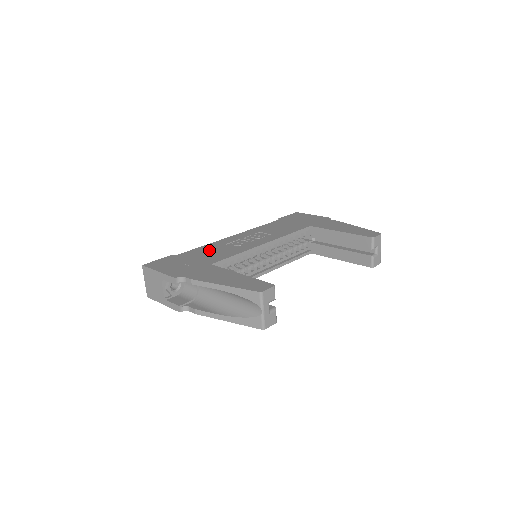
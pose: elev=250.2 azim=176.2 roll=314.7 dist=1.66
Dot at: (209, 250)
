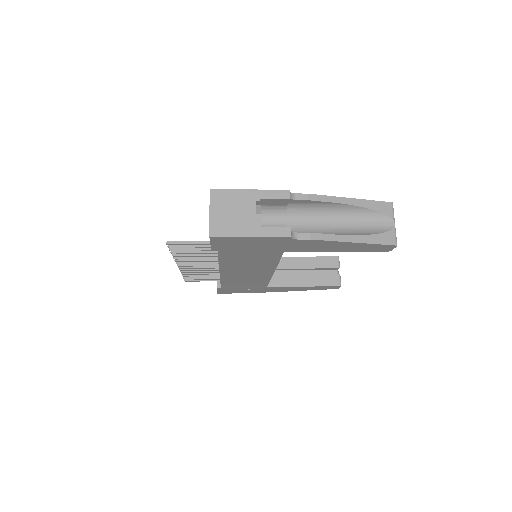
Dot at: occluded
